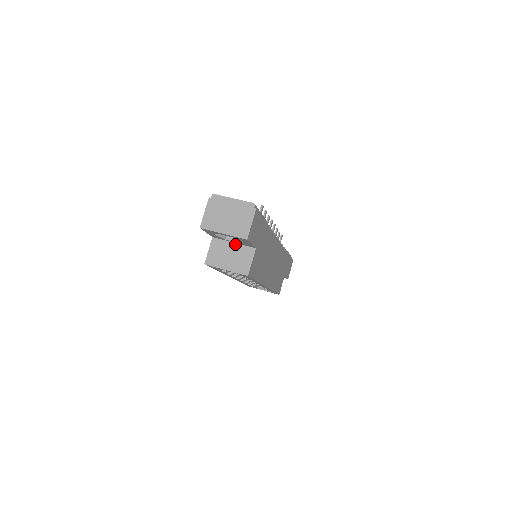
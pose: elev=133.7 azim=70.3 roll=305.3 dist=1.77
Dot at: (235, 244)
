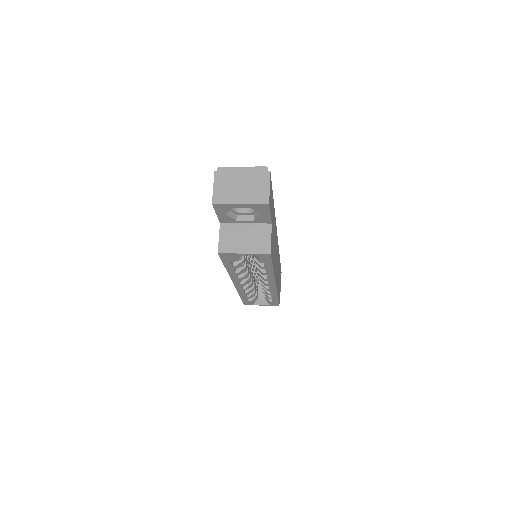
Dot at: (247, 224)
